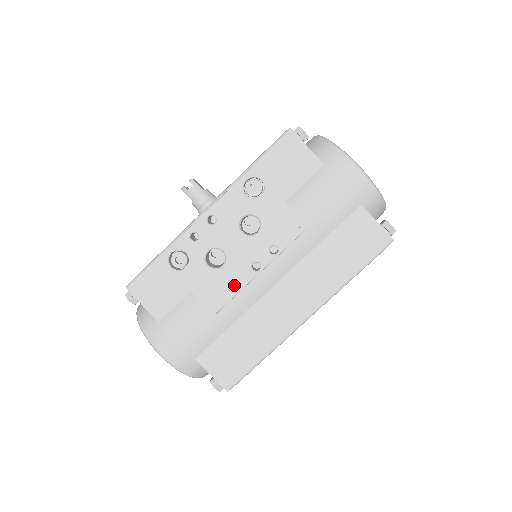
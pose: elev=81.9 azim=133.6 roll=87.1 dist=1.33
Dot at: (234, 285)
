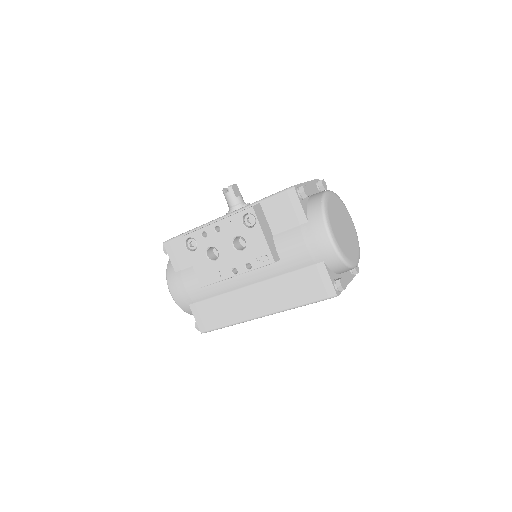
Dot at: (218, 276)
